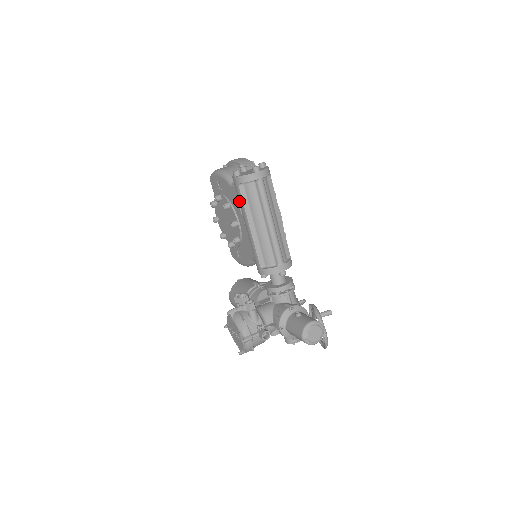
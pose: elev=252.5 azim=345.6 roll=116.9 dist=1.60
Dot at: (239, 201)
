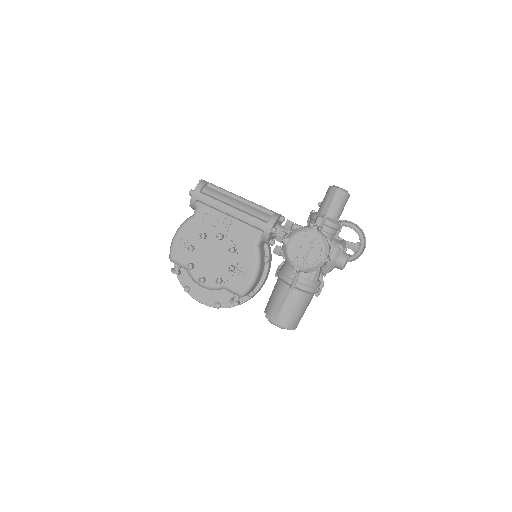
Dot at: (209, 204)
